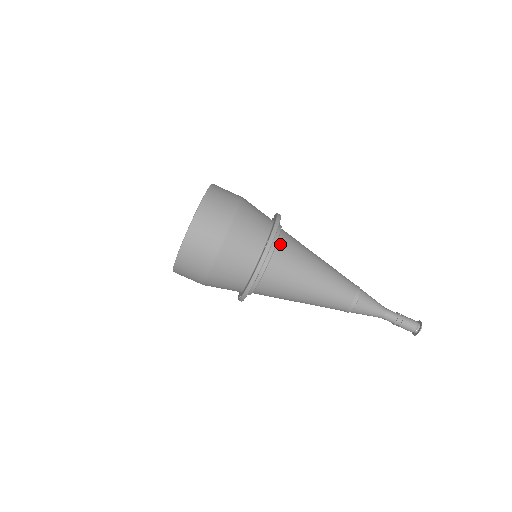
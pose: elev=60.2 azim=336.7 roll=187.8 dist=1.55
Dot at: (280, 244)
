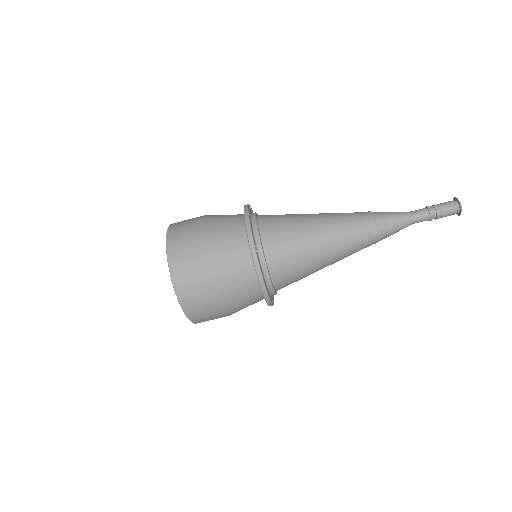
Dot at: (264, 236)
